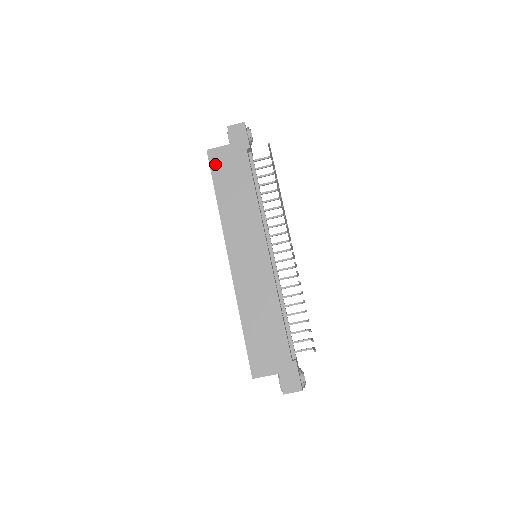
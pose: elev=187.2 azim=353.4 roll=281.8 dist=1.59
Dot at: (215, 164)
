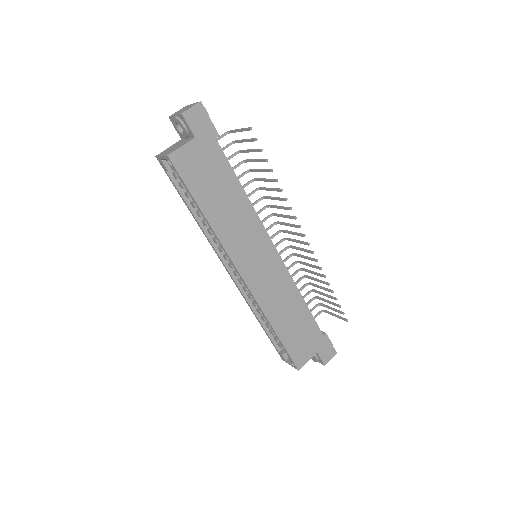
Dot at: (186, 171)
